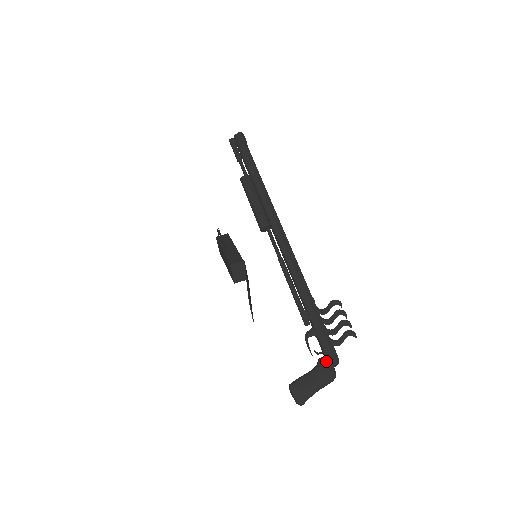
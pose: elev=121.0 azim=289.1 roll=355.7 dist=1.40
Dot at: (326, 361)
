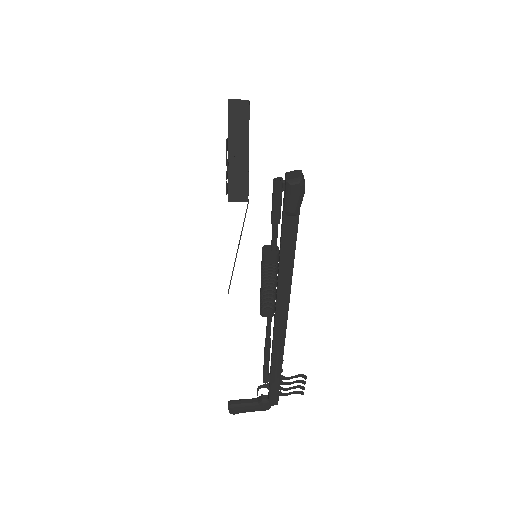
Dot at: (266, 404)
